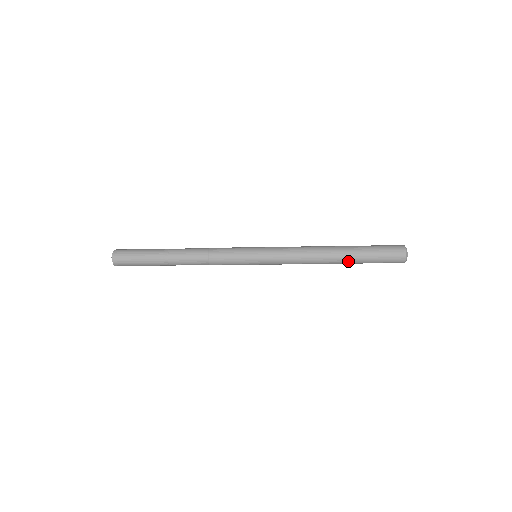
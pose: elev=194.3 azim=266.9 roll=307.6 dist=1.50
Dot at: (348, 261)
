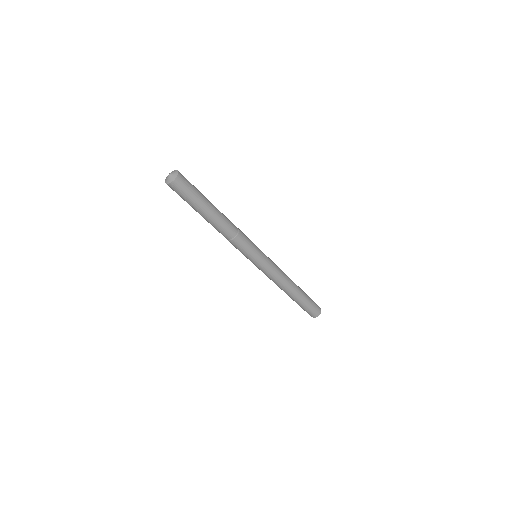
Dot at: (295, 299)
